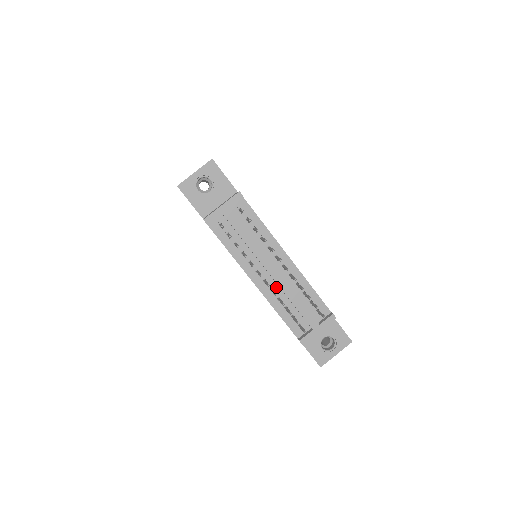
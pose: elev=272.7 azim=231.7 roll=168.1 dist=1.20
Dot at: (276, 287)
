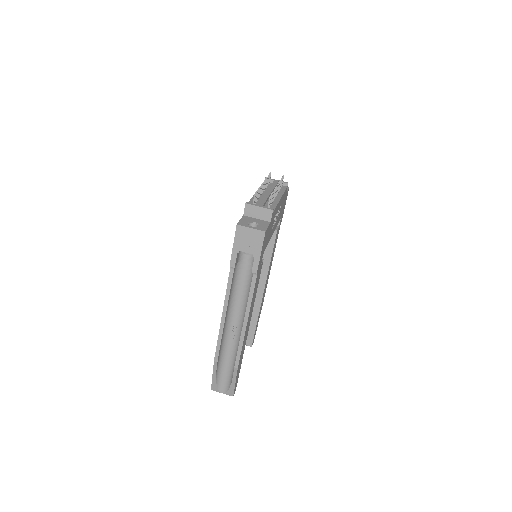
Dot at: occluded
